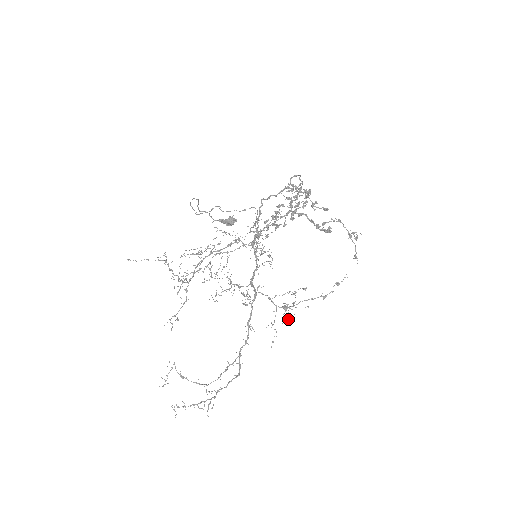
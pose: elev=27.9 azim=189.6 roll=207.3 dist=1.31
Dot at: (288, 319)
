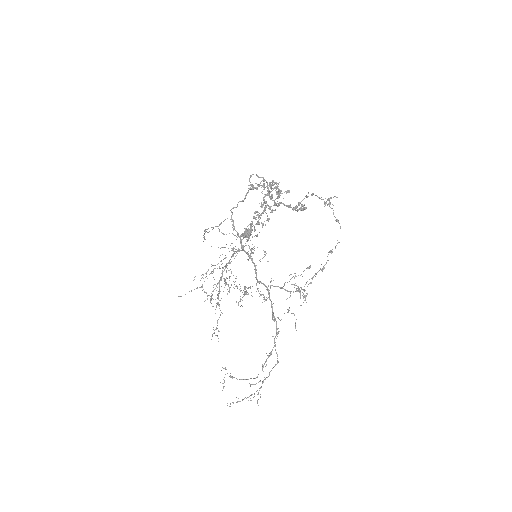
Dot at: (304, 300)
